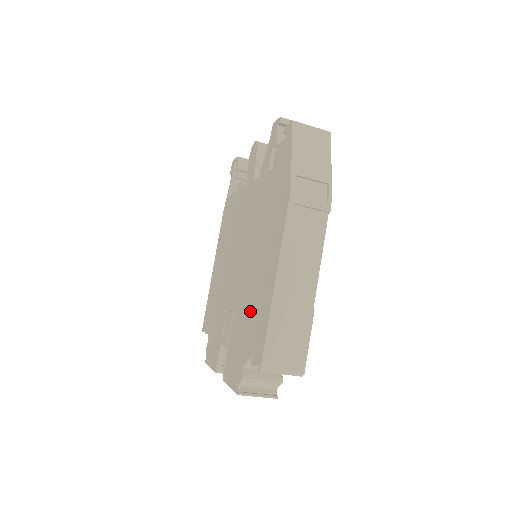
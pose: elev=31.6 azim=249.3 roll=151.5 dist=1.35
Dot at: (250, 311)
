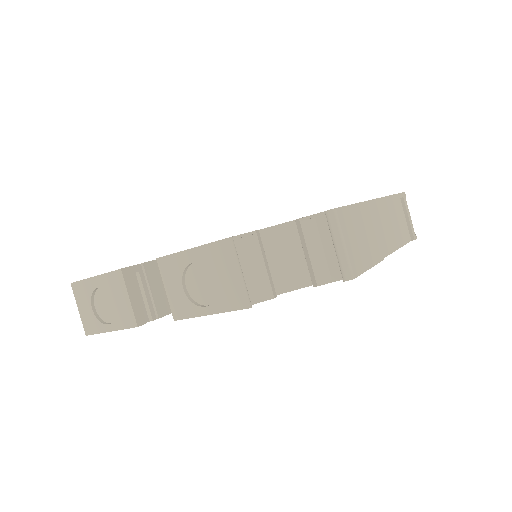
Dot at: occluded
